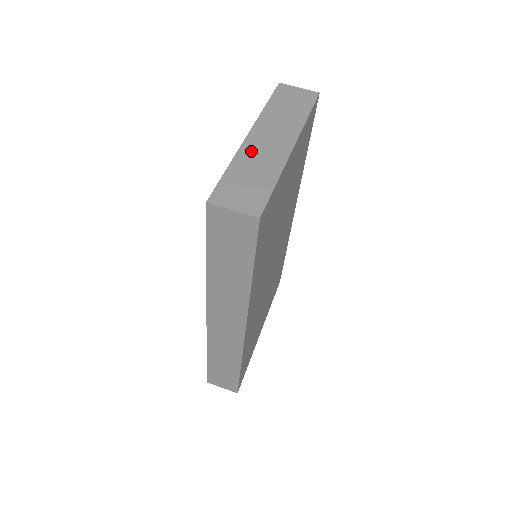
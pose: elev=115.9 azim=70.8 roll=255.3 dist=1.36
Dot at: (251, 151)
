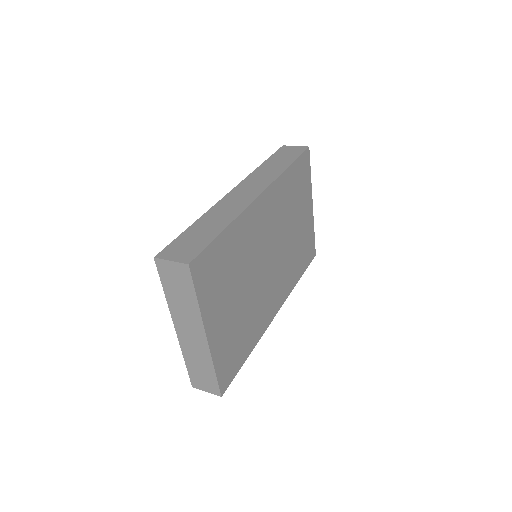
Dot at: occluded
